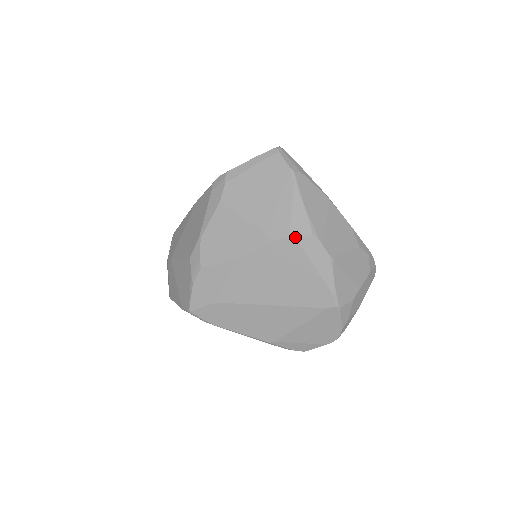
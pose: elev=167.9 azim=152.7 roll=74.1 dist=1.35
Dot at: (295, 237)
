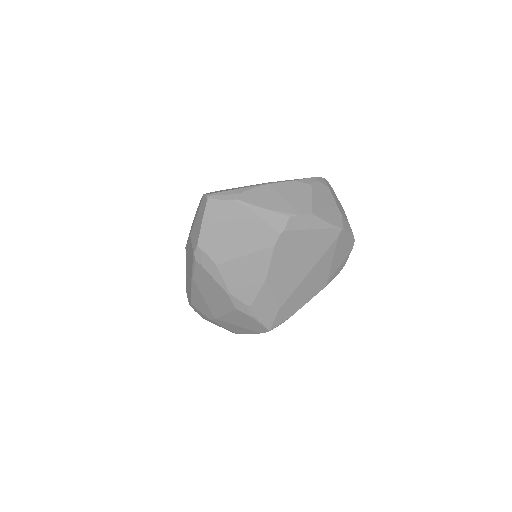
Dot at: (283, 231)
